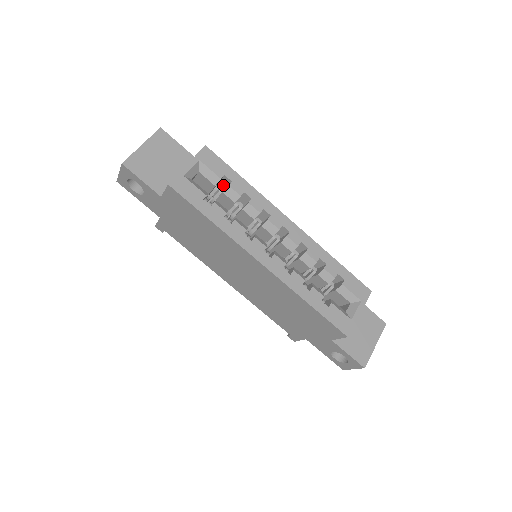
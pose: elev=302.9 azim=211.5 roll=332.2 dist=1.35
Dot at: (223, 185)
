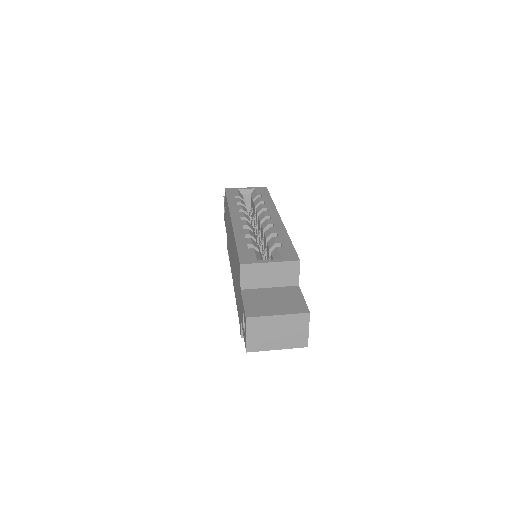
Dot at: occluded
